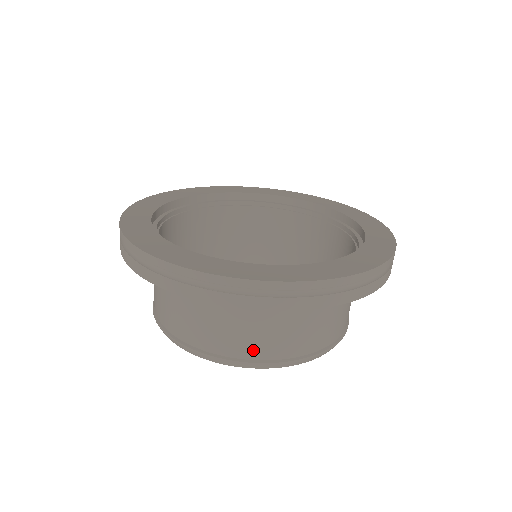
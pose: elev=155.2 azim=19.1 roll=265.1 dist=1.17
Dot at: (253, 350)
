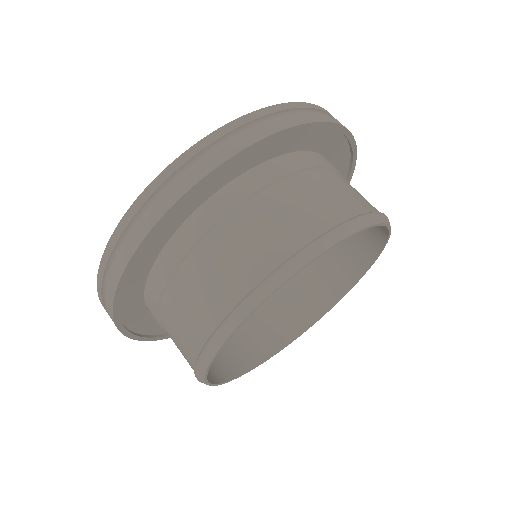
Dot at: (245, 276)
